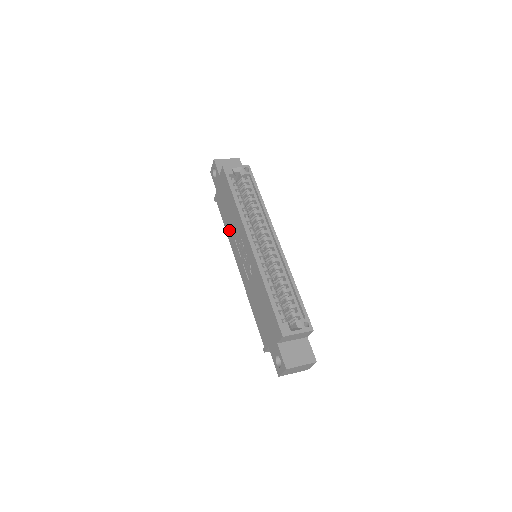
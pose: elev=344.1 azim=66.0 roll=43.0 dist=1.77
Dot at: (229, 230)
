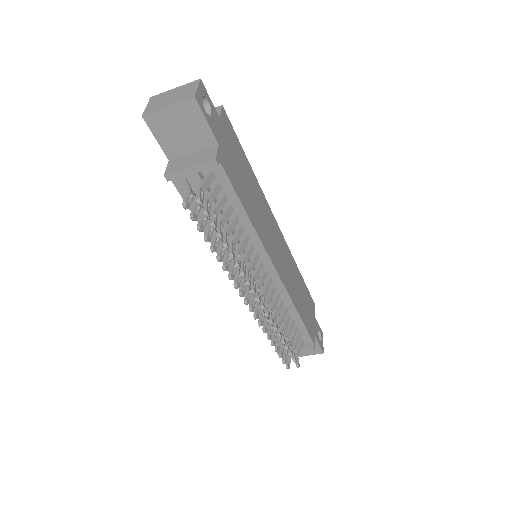
Dot at: occluded
